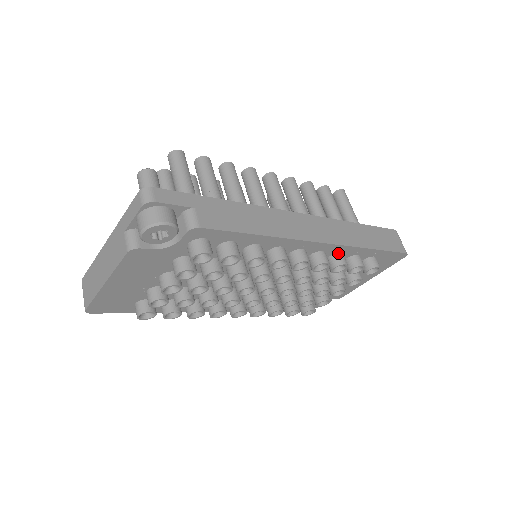
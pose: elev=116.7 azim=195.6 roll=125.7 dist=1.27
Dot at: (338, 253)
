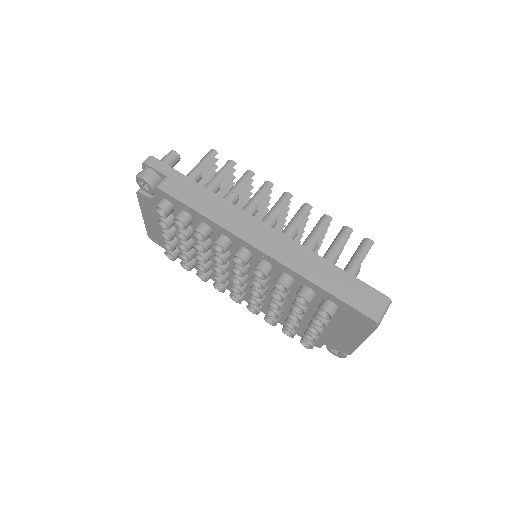
Dot at: (285, 273)
